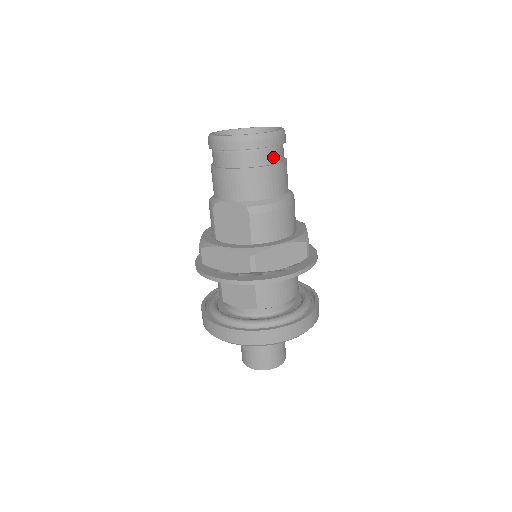
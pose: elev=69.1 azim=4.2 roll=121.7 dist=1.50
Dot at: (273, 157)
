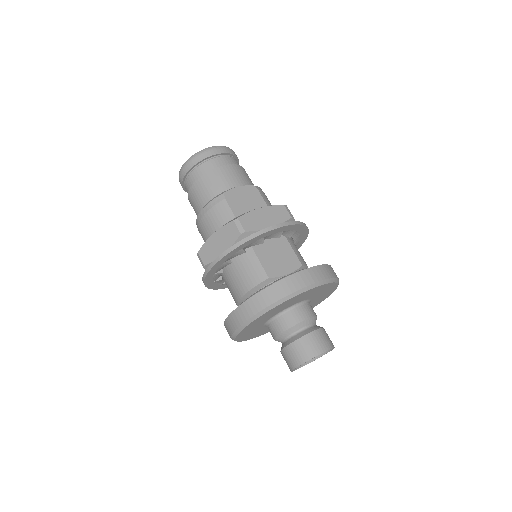
Dot at: occluded
